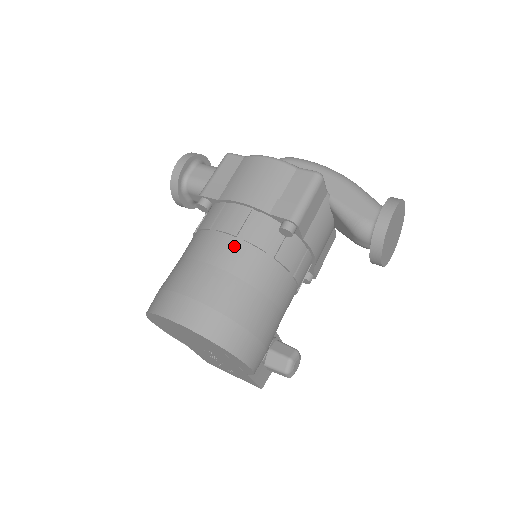
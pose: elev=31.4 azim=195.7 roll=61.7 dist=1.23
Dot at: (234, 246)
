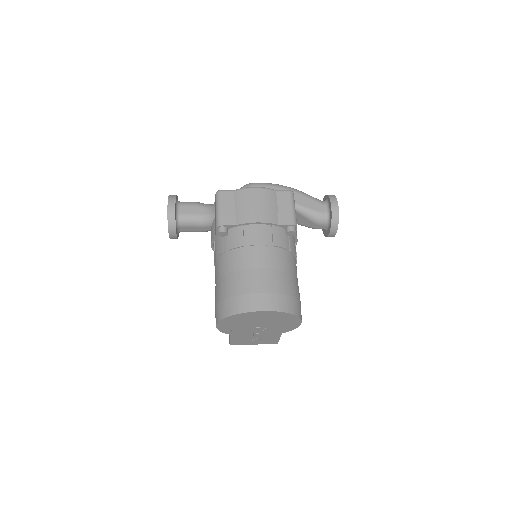
Dot at: (269, 251)
